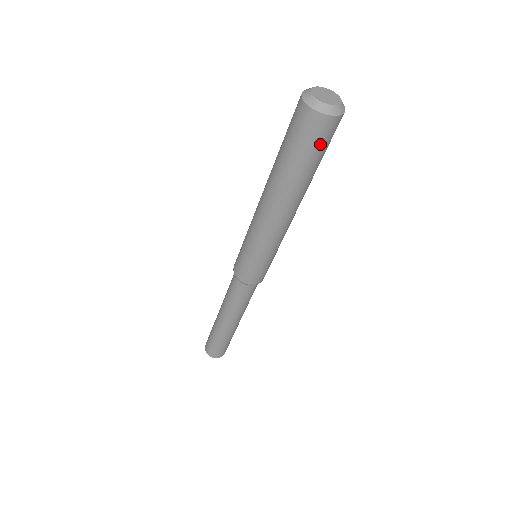
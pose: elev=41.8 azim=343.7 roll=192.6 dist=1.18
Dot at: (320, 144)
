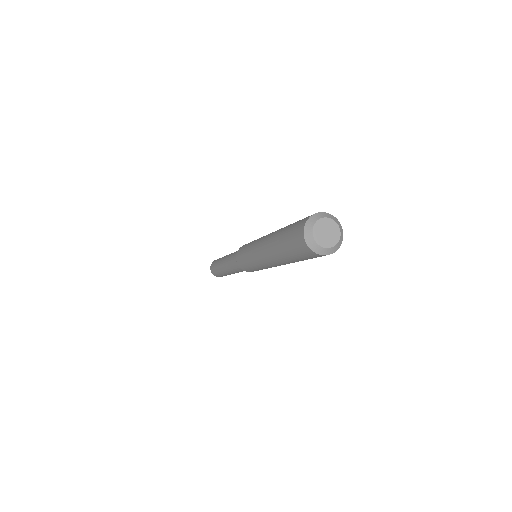
Dot at: occluded
